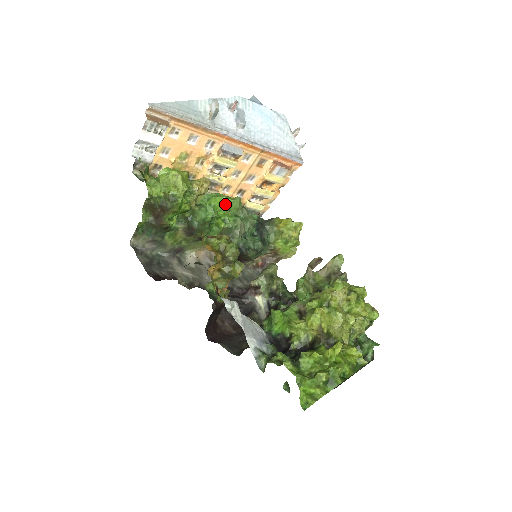
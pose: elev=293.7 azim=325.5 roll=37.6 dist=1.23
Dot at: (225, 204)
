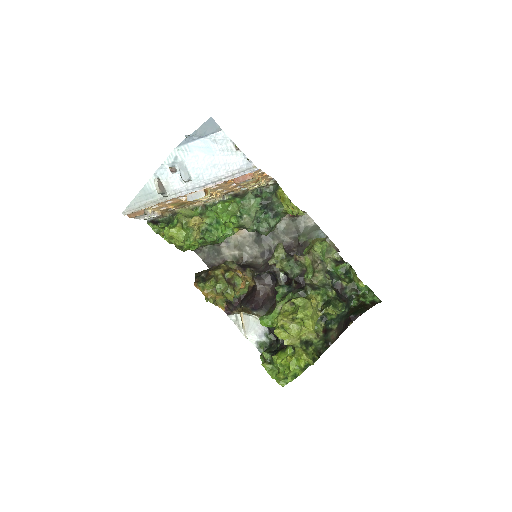
Dot at: (222, 218)
